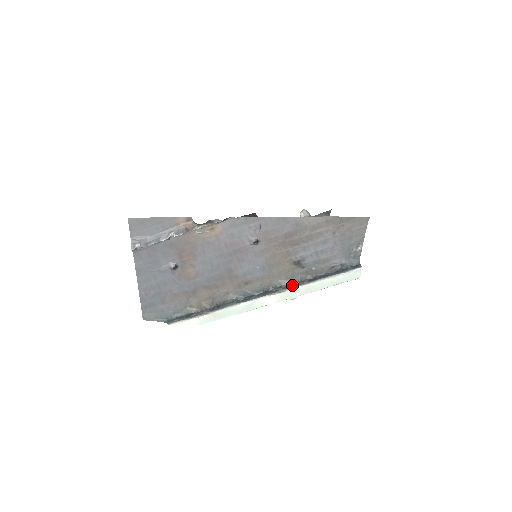
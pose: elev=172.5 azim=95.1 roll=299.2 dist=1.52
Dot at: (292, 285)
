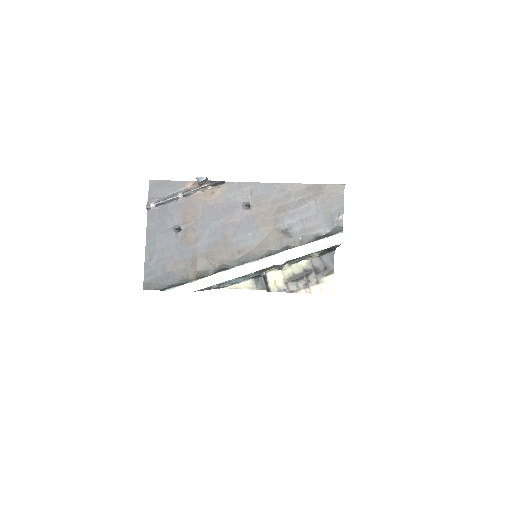
Dot at: (280, 252)
